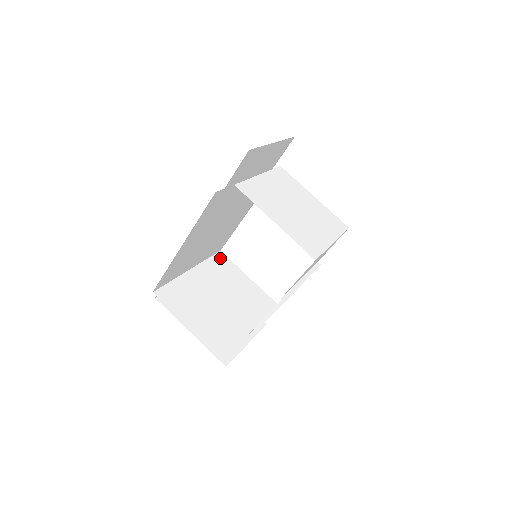
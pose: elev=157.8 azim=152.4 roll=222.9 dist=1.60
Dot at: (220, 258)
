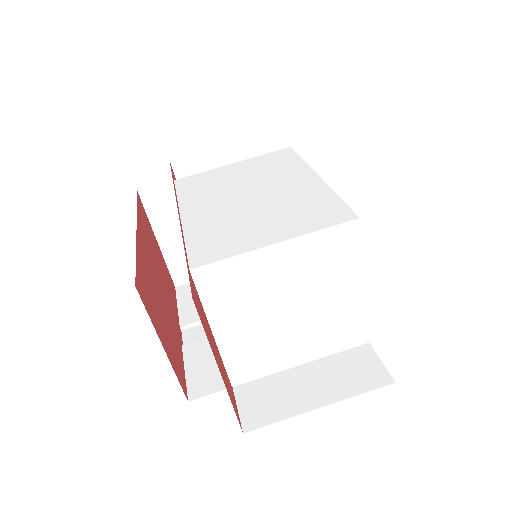
Dot at: occluded
